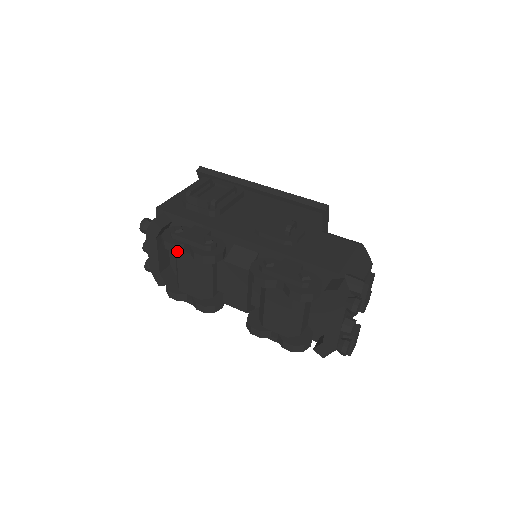
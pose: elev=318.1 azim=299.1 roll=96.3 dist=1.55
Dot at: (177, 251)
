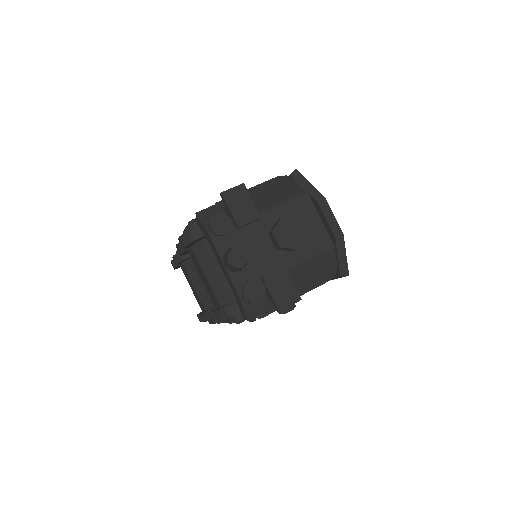
Dot at: (177, 266)
